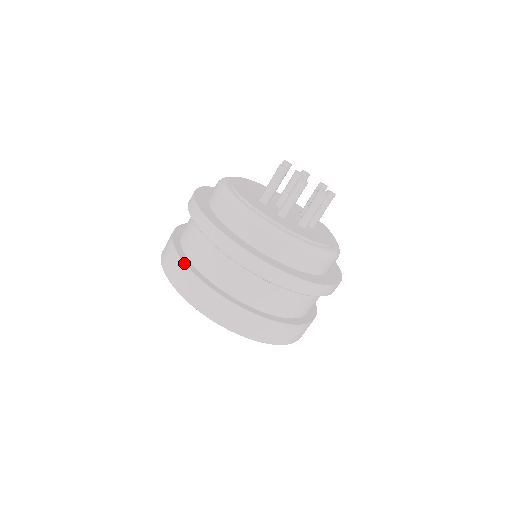
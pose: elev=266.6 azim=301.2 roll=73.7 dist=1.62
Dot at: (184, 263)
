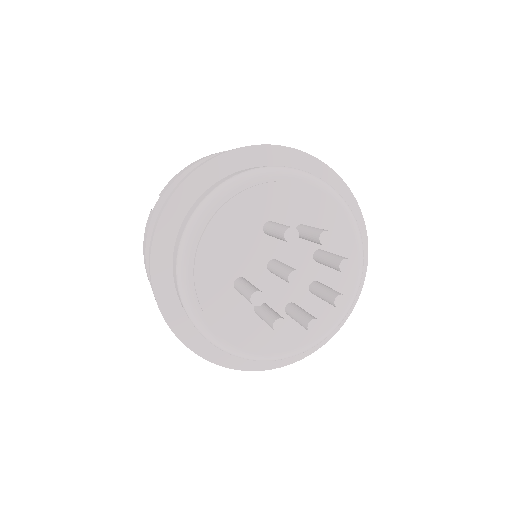
Dot at: occluded
